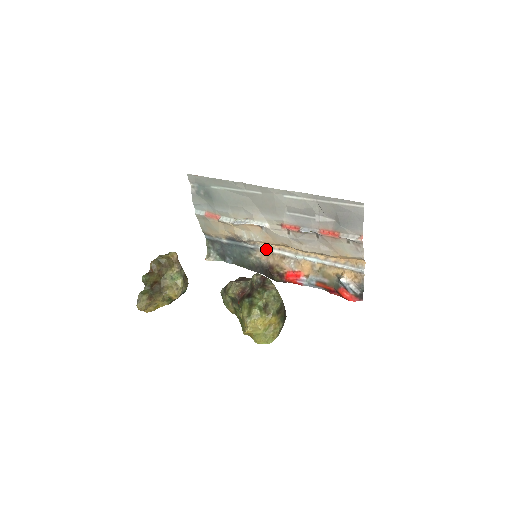
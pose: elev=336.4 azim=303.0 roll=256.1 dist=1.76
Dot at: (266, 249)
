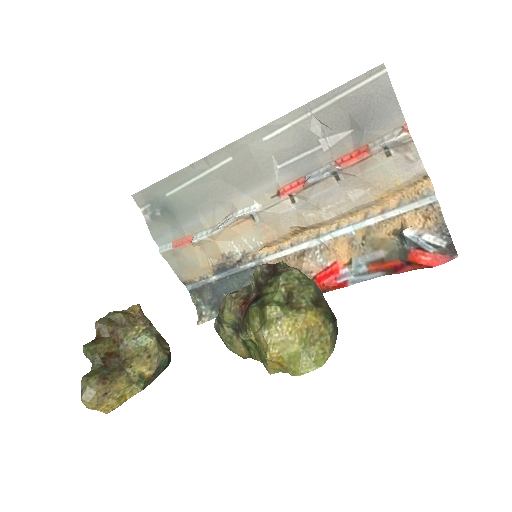
Dot at: (273, 256)
